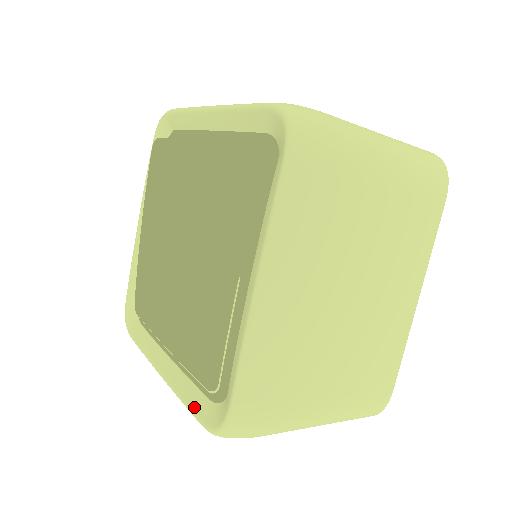
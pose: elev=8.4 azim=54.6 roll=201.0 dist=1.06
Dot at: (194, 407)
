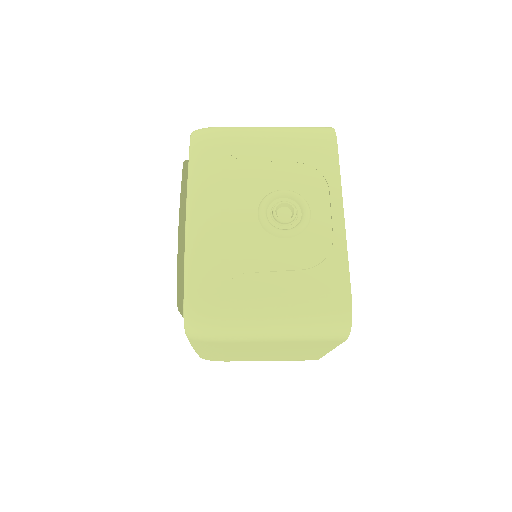
Dot at: occluded
